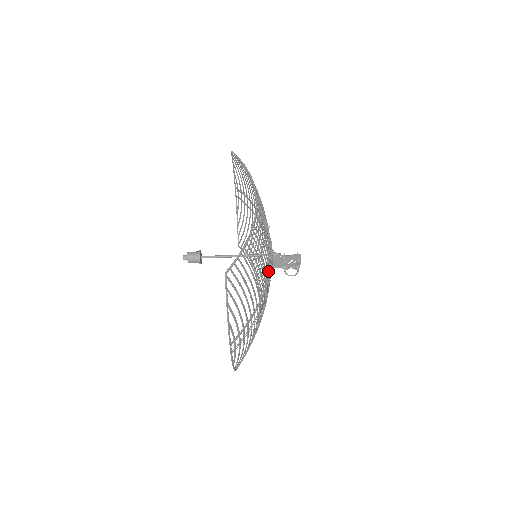
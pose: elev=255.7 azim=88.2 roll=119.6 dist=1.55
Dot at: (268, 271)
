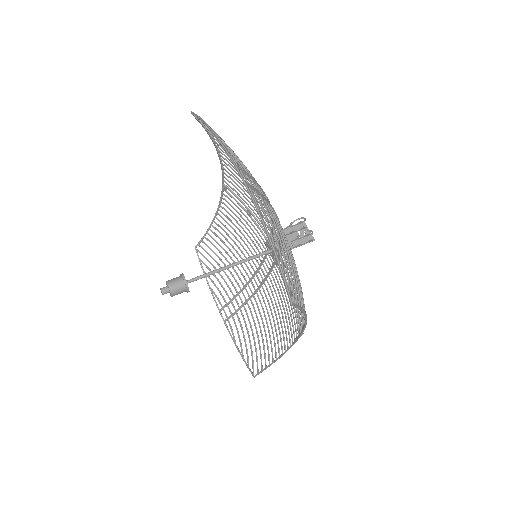
Dot at: occluded
